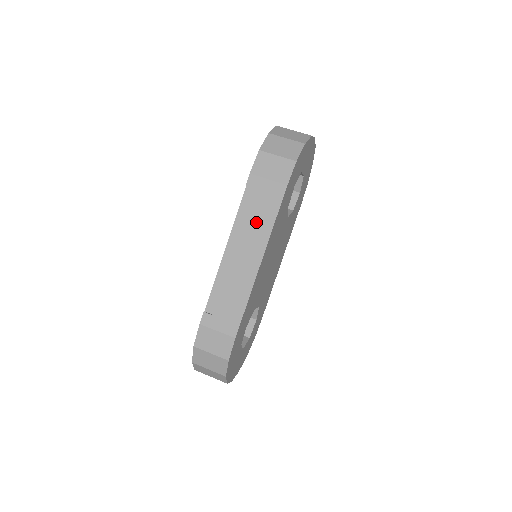
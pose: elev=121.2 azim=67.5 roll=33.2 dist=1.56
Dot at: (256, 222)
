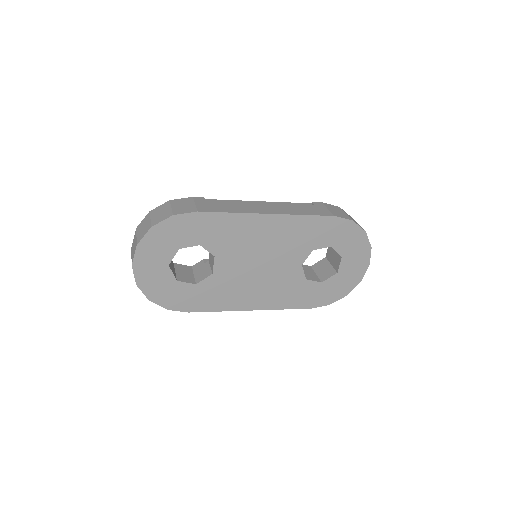
Dot at: (294, 208)
